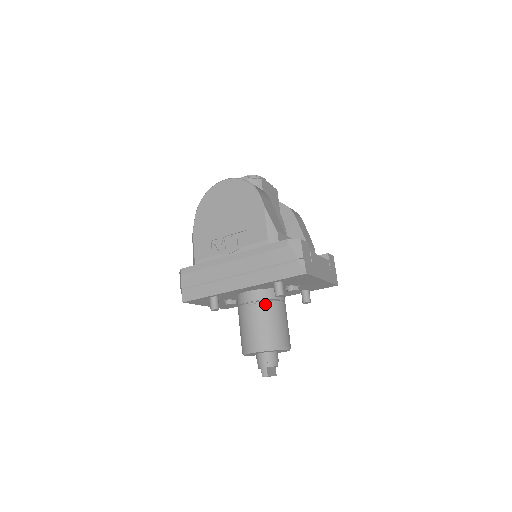
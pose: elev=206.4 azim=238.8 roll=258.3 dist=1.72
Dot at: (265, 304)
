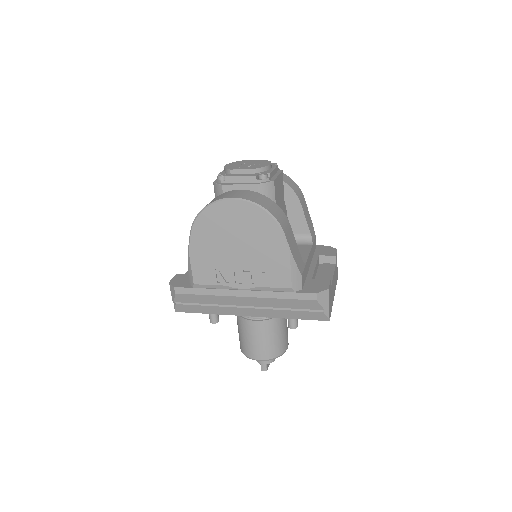
Dot at: (271, 320)
